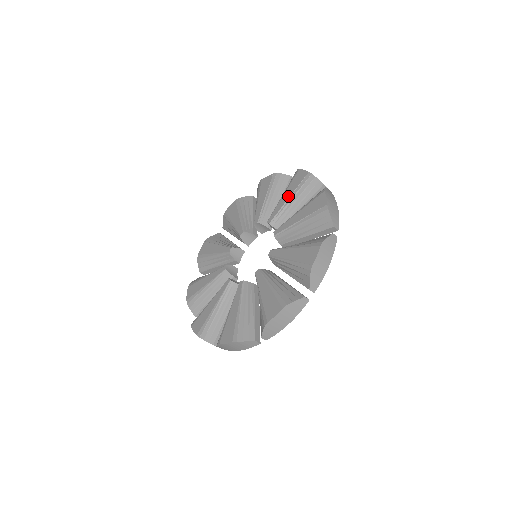
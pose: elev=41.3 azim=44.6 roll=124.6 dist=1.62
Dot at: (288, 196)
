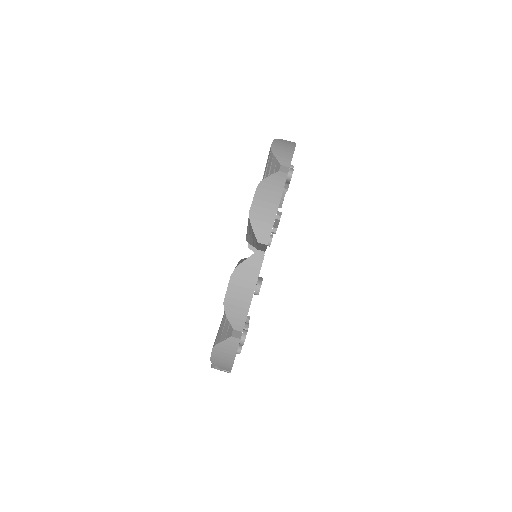
Dot at: occluded
